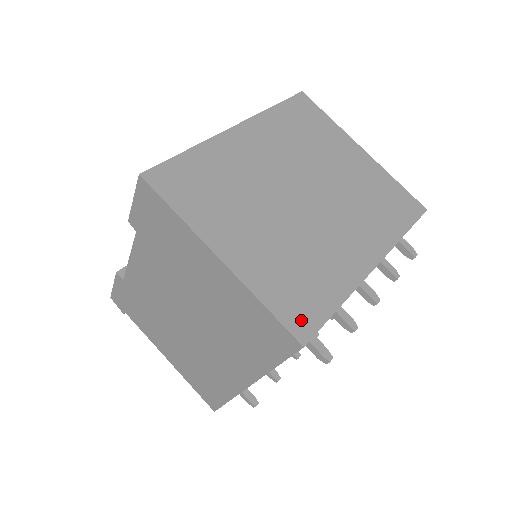
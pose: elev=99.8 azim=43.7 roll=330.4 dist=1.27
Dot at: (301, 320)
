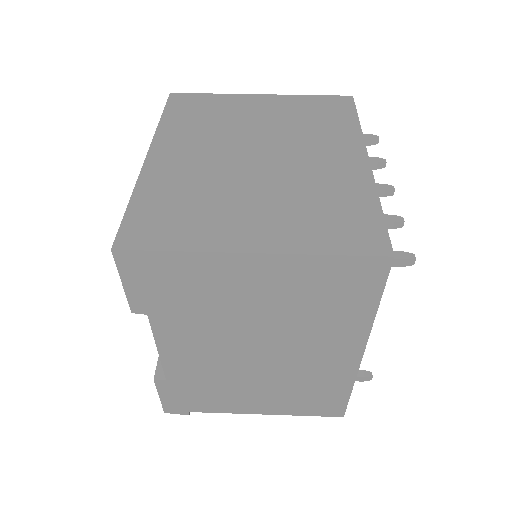
Dot at: (368, 240)
